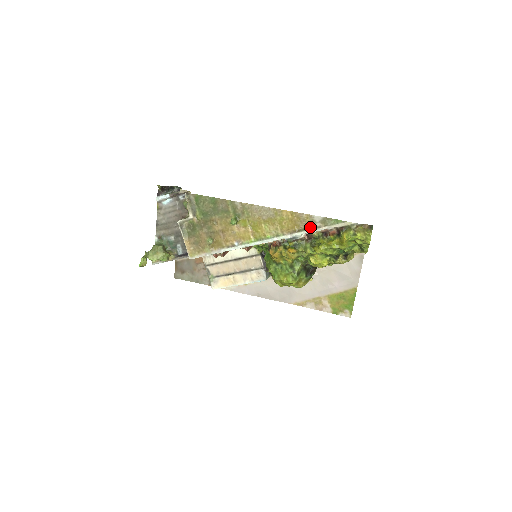
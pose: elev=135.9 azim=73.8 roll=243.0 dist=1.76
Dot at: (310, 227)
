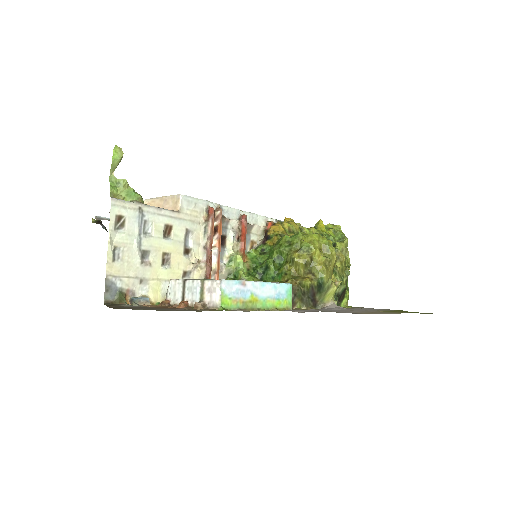
Dot at: occluded
